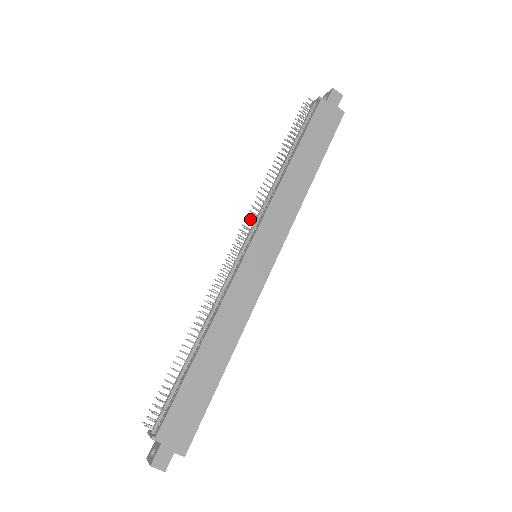
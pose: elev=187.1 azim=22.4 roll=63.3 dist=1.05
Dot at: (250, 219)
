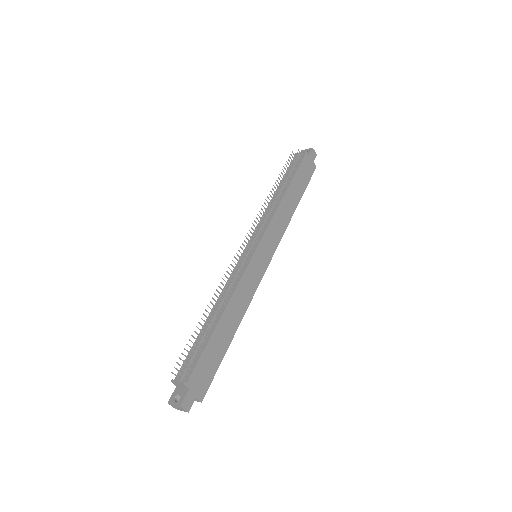
Dot at: (258, 227)
